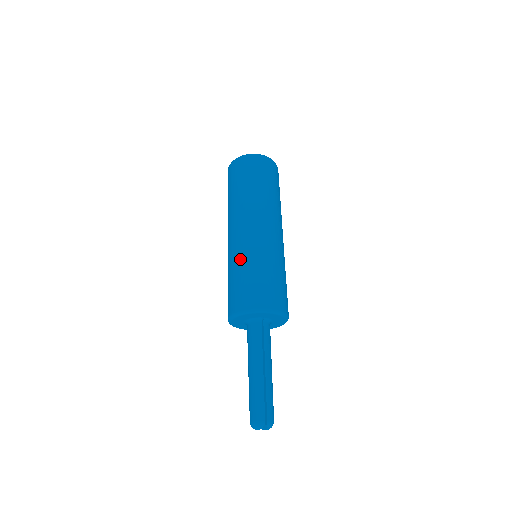
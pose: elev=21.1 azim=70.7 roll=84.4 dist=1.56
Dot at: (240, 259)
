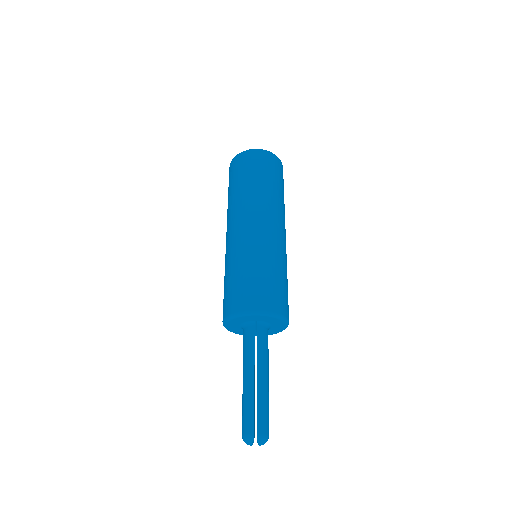
Dot at: (230, 261)
